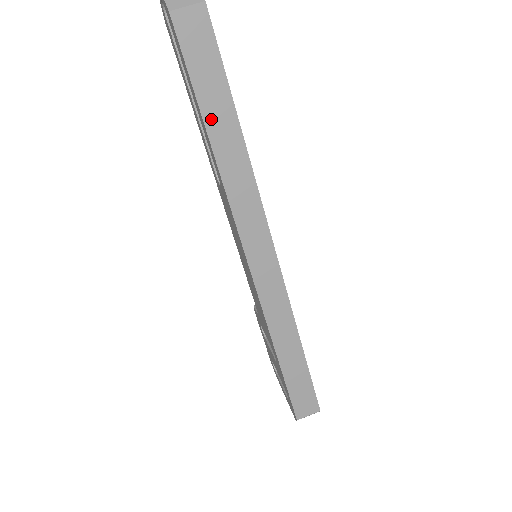
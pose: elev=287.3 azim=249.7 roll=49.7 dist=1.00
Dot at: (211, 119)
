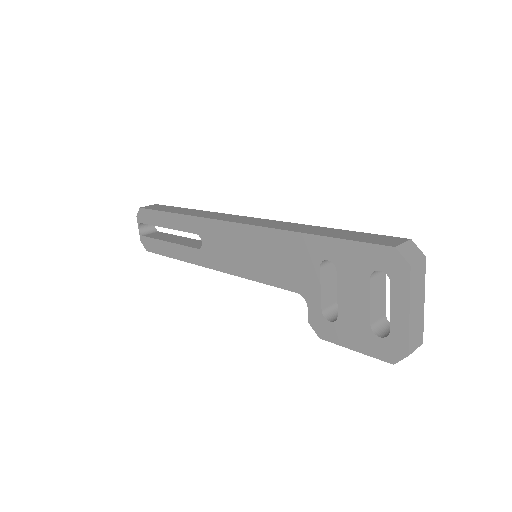
Dot at: (175, 212)
